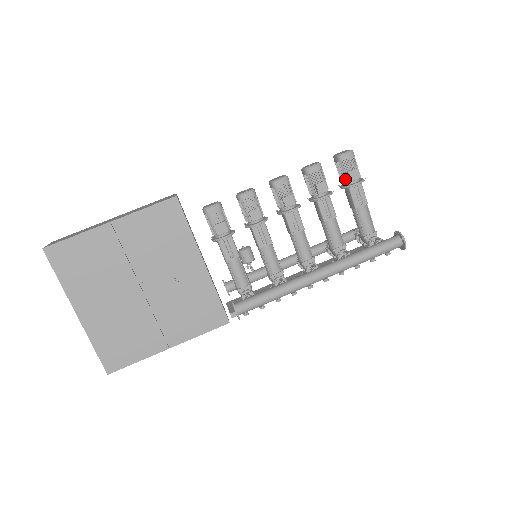
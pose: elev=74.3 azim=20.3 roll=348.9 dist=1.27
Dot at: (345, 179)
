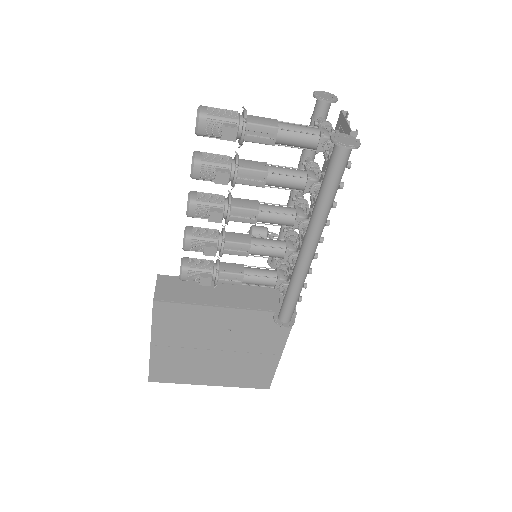
Dot at: occluded
